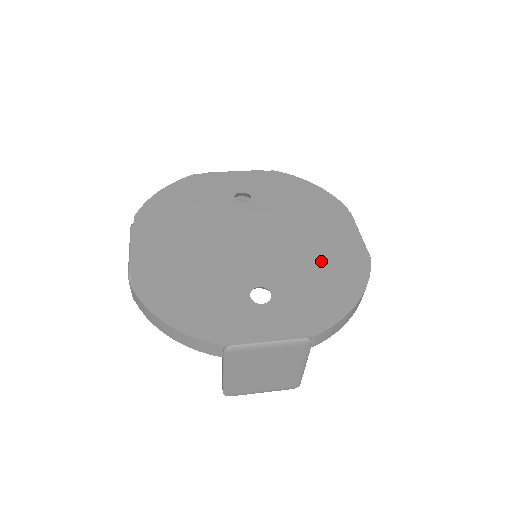
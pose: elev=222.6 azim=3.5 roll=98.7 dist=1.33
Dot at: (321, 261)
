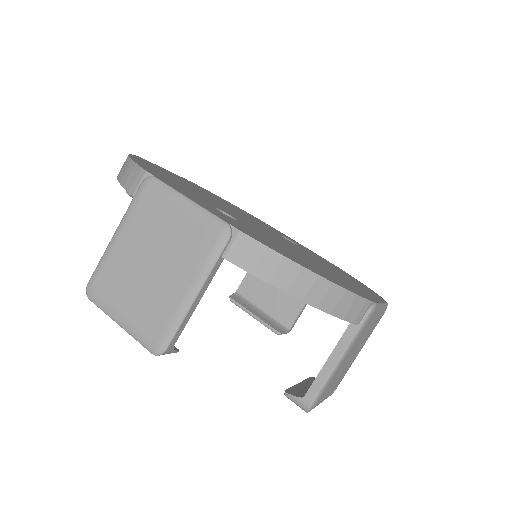
Dot at: (315, 264)
